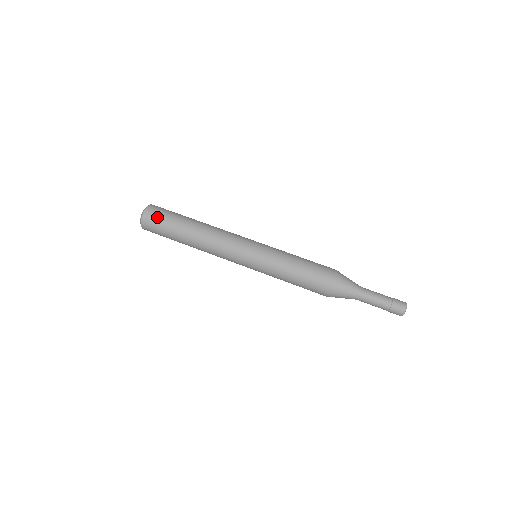
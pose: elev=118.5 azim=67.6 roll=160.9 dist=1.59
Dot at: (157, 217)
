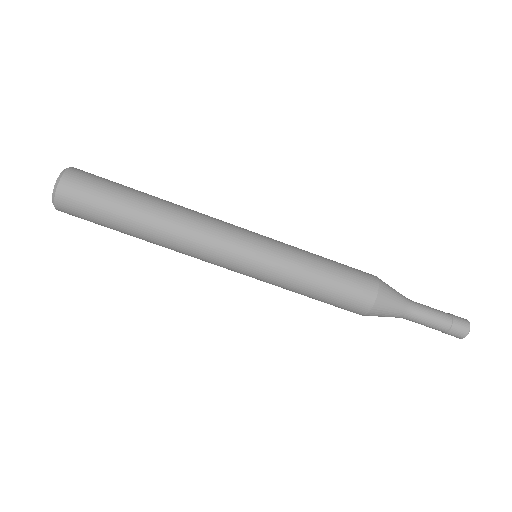
Dot at: (81, 217)
